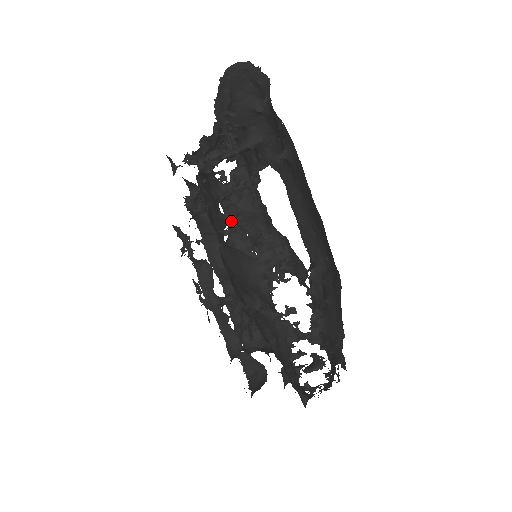
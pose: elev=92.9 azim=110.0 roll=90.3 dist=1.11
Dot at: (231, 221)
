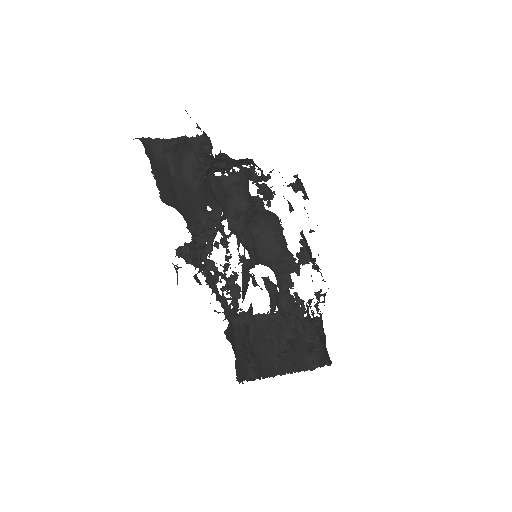
Dot at: occluded
